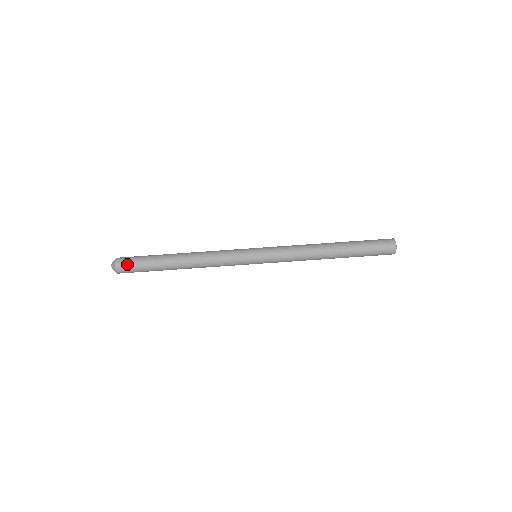
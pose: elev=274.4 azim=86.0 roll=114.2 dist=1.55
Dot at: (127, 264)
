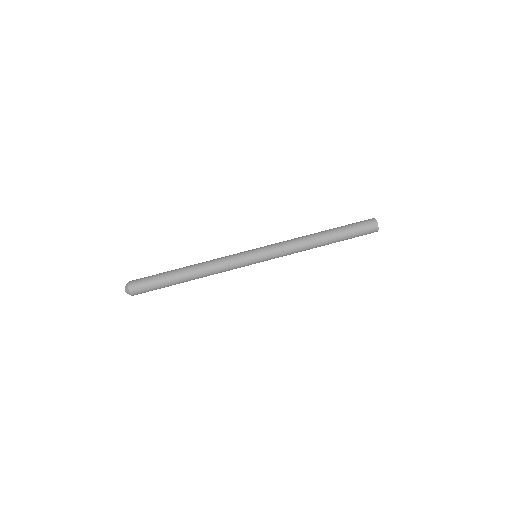
Dot at: (141, 291)
